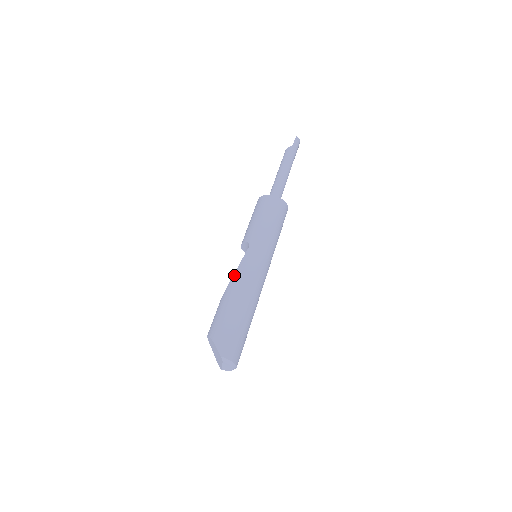
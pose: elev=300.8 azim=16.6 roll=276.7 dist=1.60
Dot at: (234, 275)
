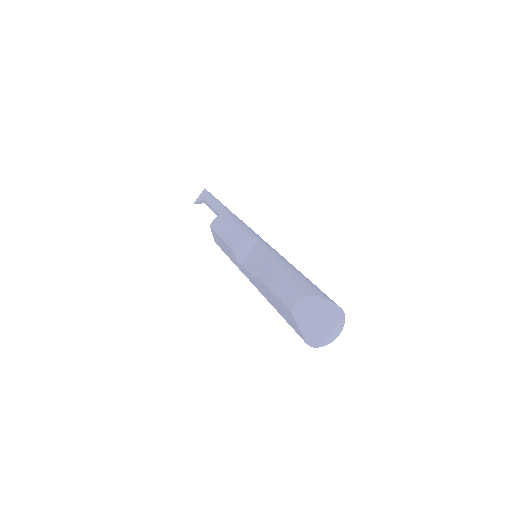
Dot at: (270, 256)
